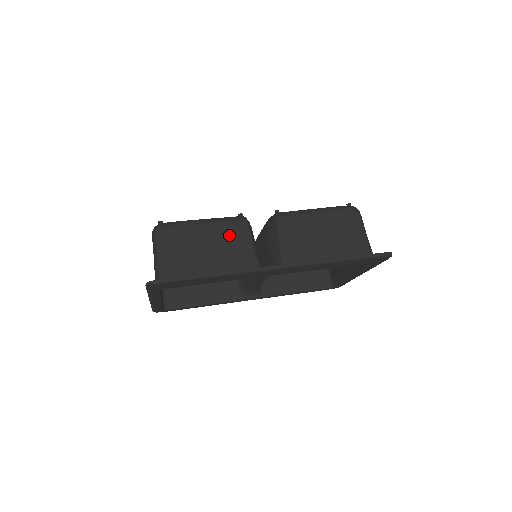
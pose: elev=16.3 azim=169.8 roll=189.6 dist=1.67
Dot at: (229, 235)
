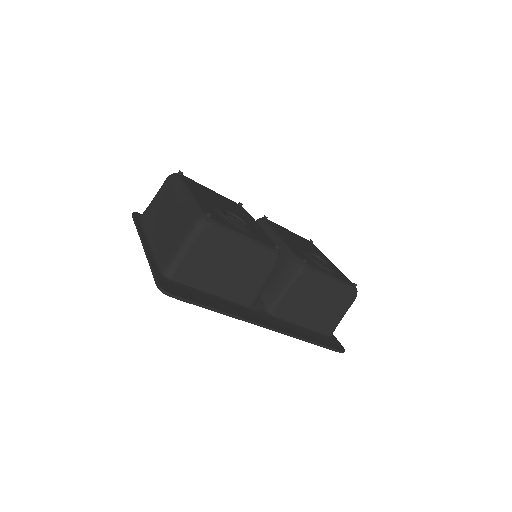
Dot at: (255, 266)
